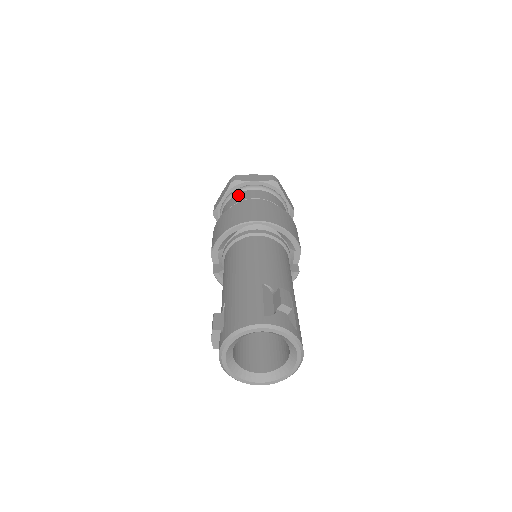
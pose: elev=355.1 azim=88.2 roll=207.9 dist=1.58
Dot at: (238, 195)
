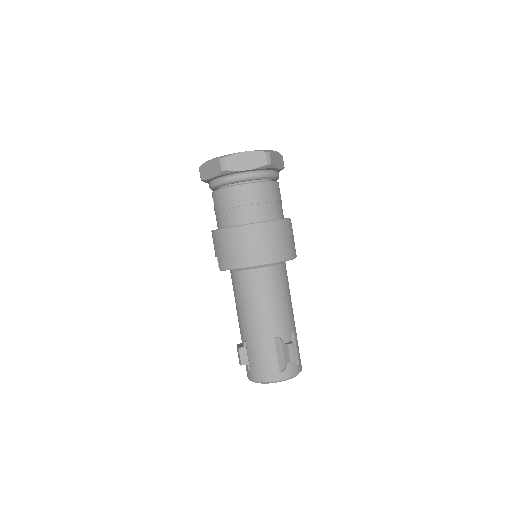
Dot at: (232, 191)
